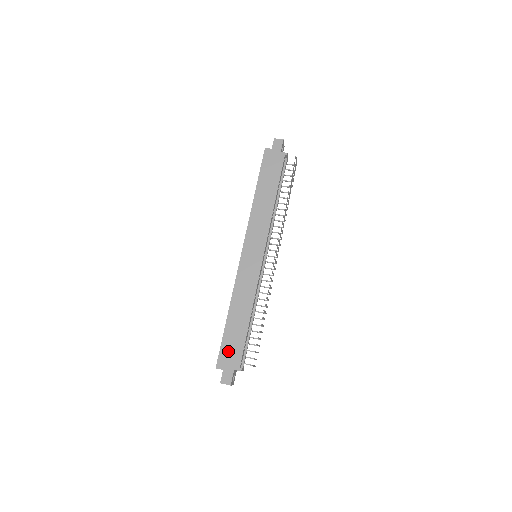
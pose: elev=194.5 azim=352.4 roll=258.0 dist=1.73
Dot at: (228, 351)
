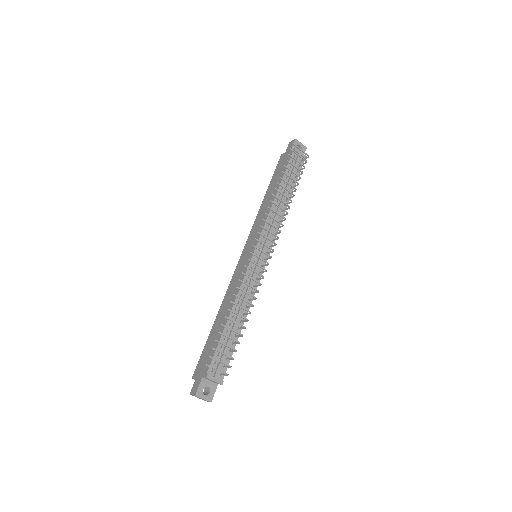
Dot at: (204, 357)
